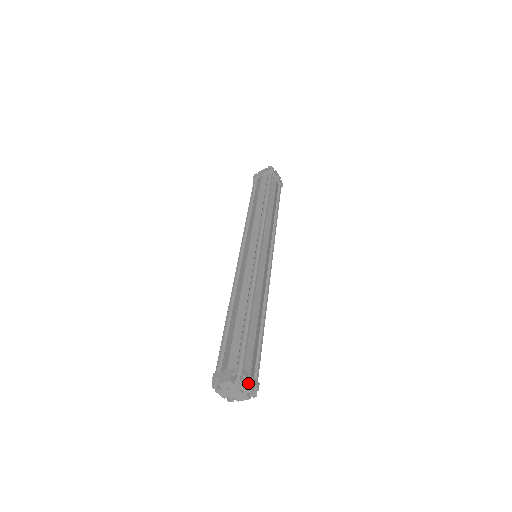
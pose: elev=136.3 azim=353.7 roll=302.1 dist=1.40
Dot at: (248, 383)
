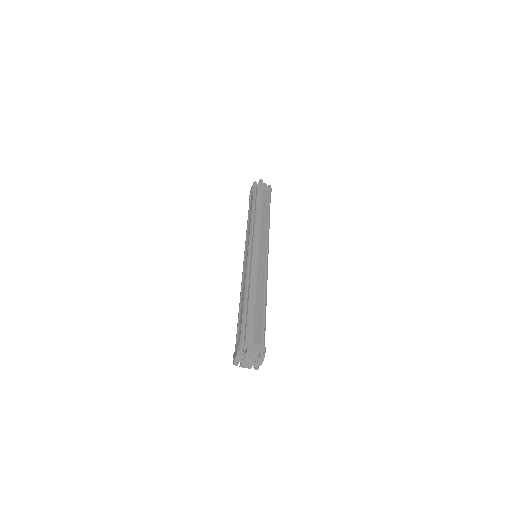
Dot at: (263, 359)
